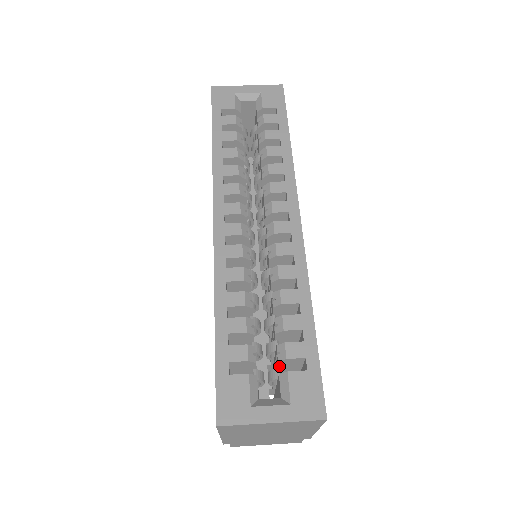
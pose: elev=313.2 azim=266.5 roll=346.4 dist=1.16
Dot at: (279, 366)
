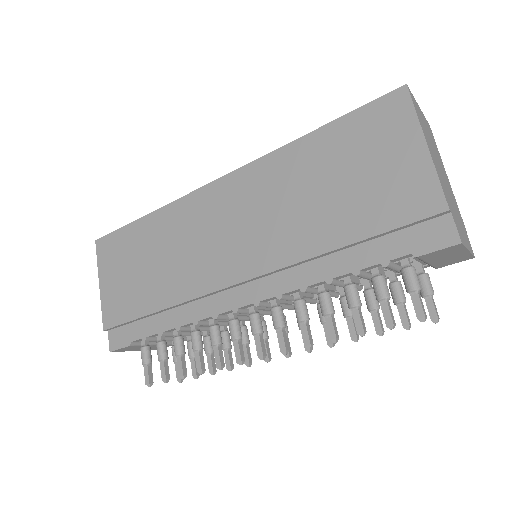
Dot at: occluded
